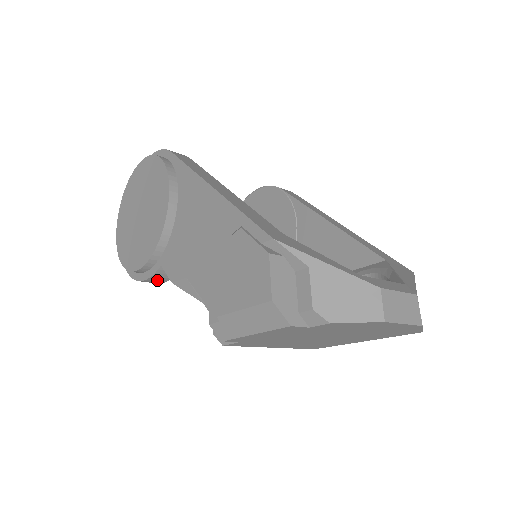
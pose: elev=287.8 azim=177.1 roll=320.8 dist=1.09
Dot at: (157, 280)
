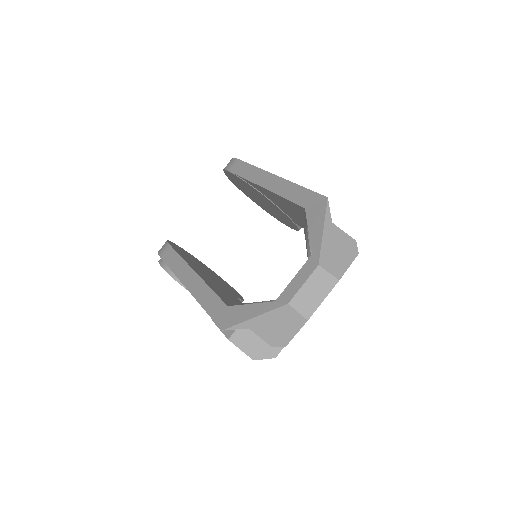
Dot at: occluded
